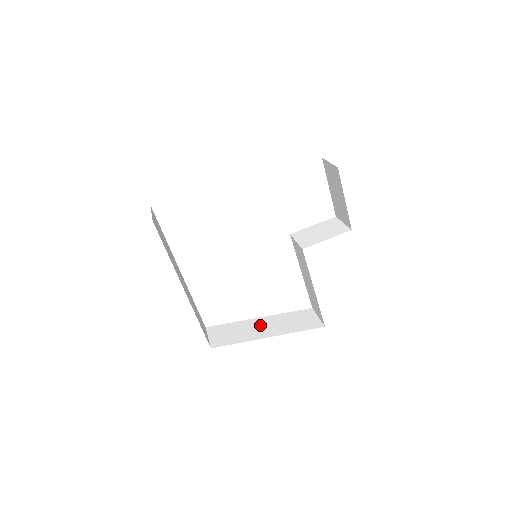
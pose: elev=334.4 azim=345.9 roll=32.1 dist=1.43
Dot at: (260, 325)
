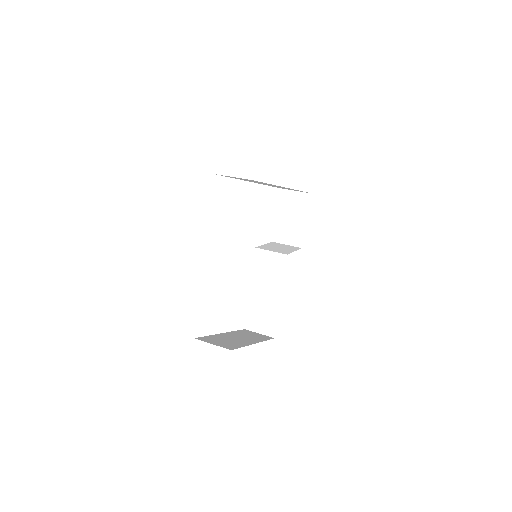
Dot at: (234, 337)
